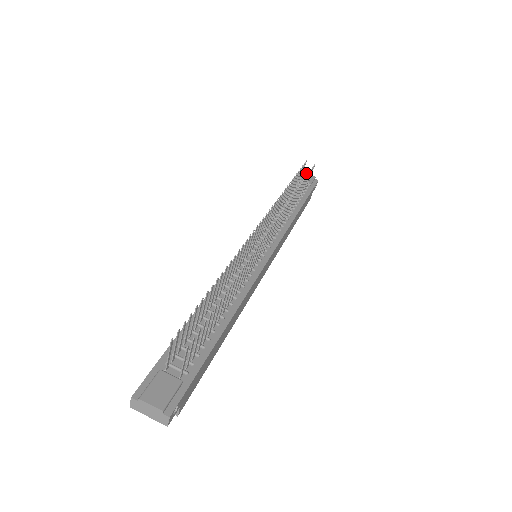
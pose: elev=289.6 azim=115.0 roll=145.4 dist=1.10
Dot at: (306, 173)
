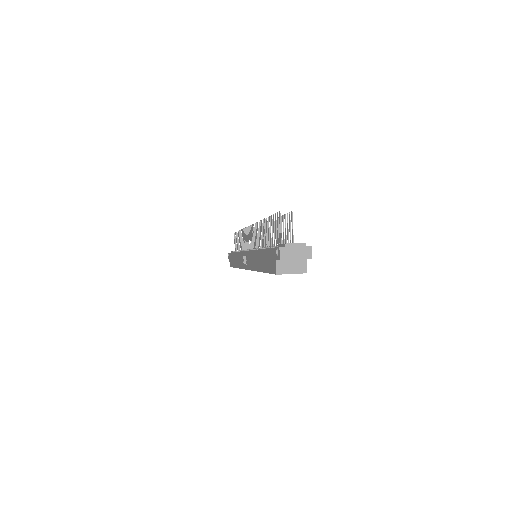
Dot at: occluded
